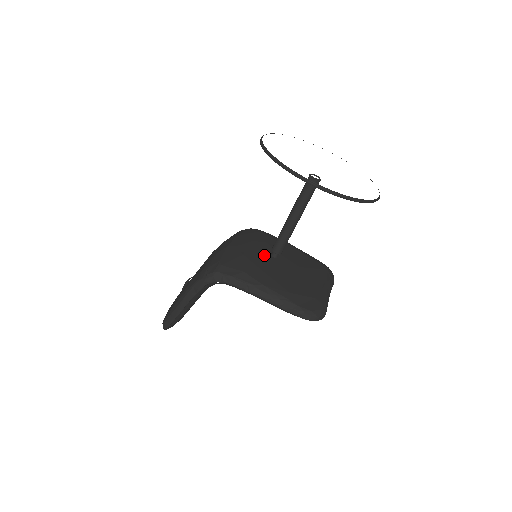
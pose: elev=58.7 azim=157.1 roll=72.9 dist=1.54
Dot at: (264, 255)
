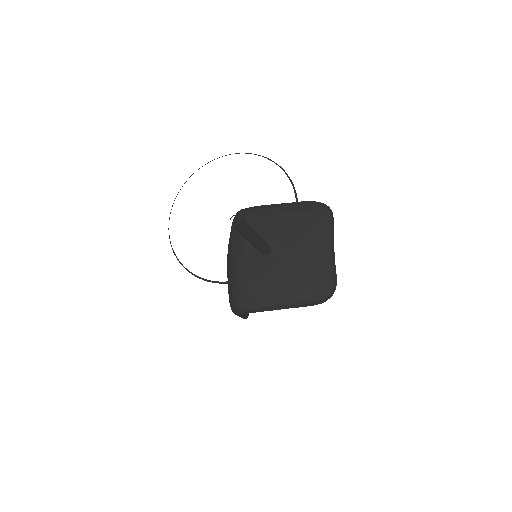
Dot at: (259, 260)
